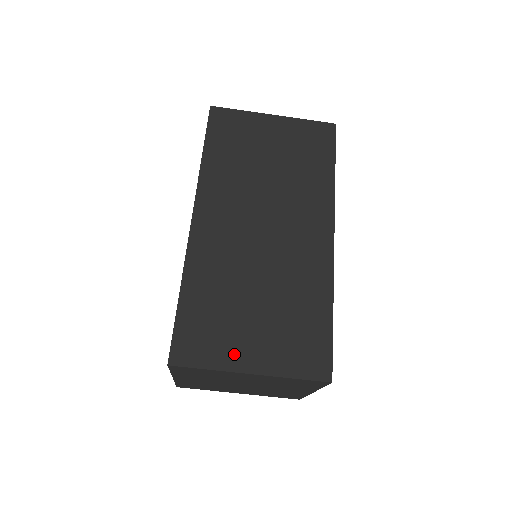
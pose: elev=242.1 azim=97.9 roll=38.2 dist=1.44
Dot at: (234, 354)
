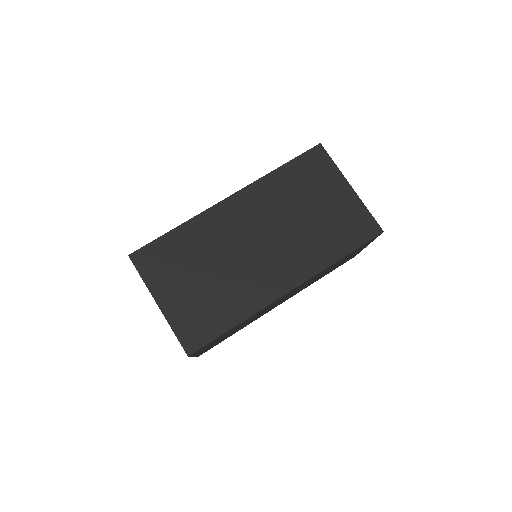
Dot at: (162, 287)
